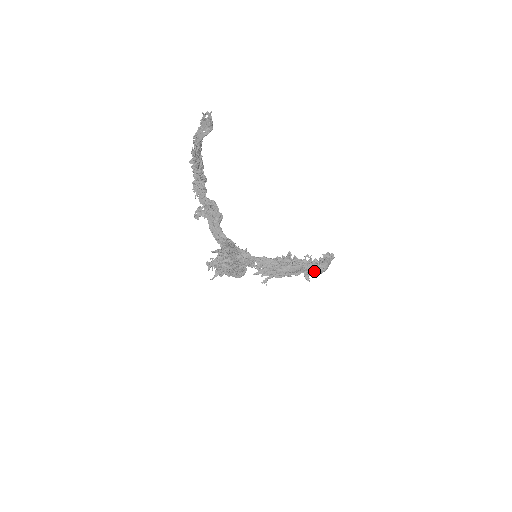
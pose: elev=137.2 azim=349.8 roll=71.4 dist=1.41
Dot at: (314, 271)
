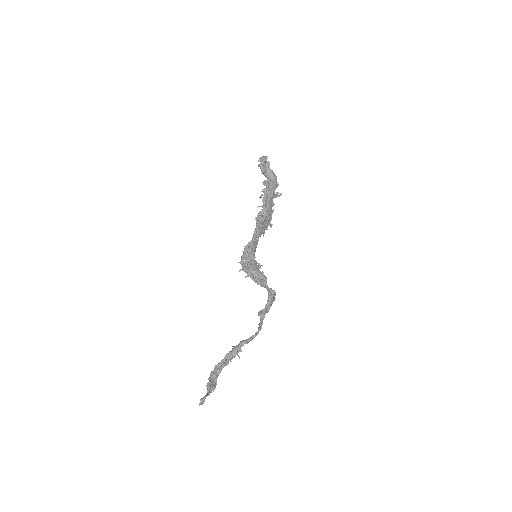
Dot at: (274, 189)
